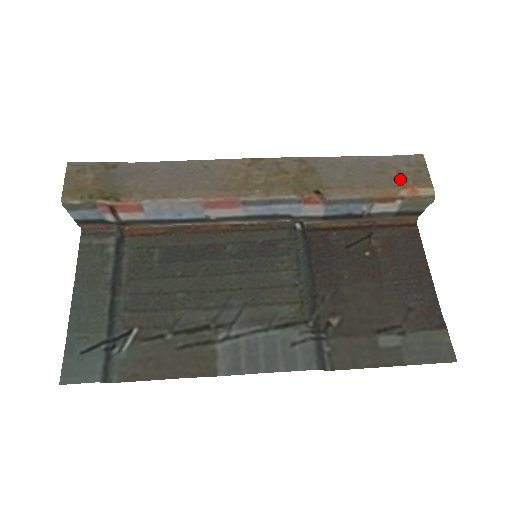
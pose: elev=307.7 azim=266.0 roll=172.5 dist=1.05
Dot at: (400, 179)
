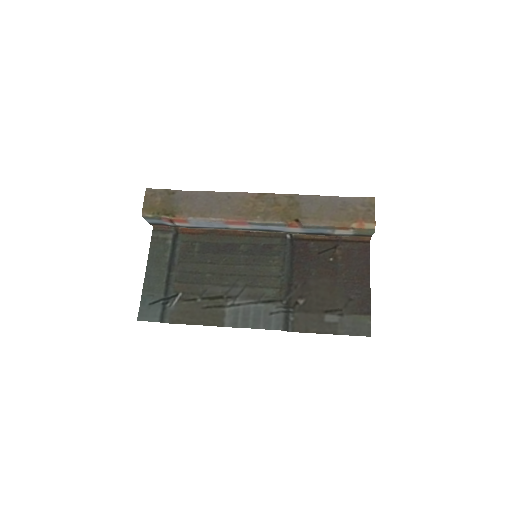
Dot at: (354, 215)
